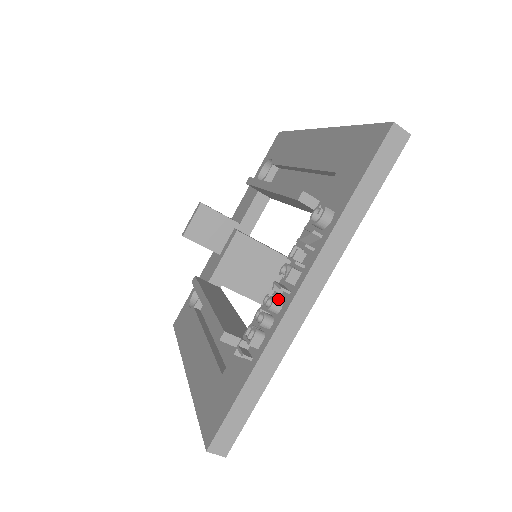
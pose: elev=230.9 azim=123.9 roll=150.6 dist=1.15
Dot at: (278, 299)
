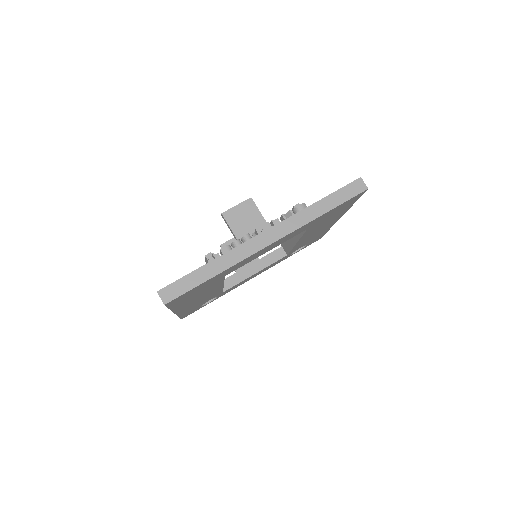
Dot at: (251, 237)
